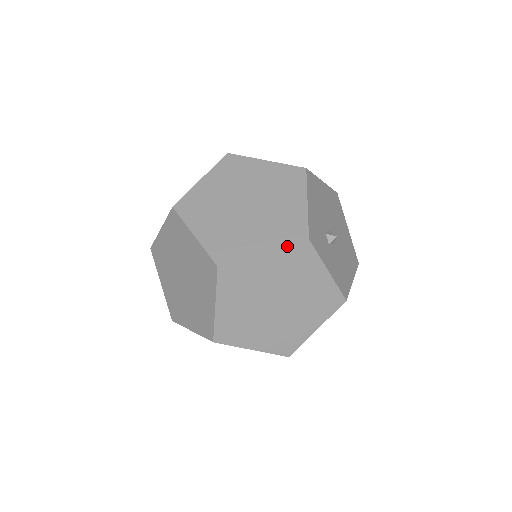
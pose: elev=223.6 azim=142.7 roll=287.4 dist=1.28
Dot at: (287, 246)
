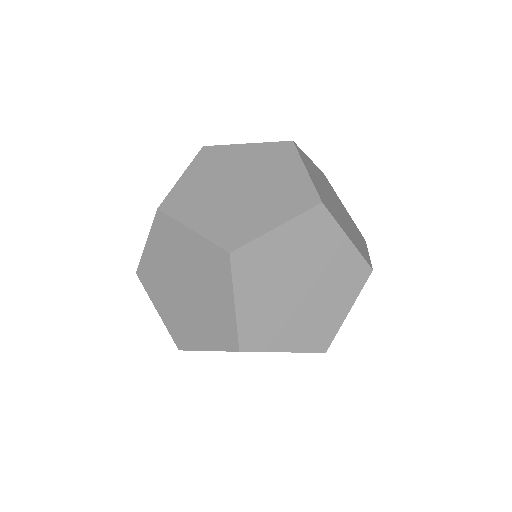
Dot at: (306, 352)
